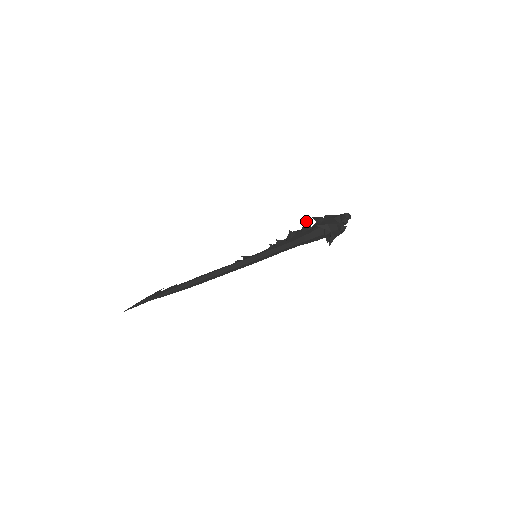
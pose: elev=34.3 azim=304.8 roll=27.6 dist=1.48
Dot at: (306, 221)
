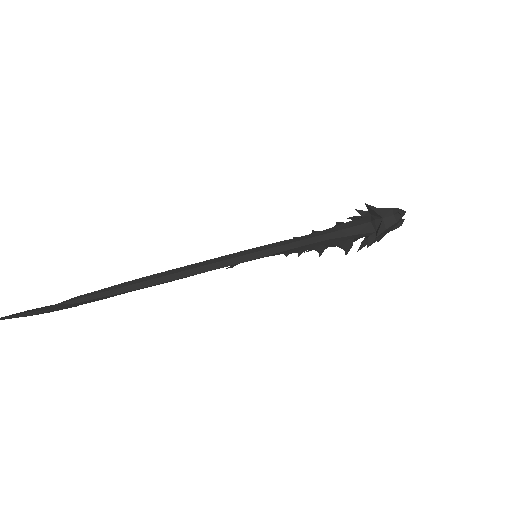
Dot at: occluded
